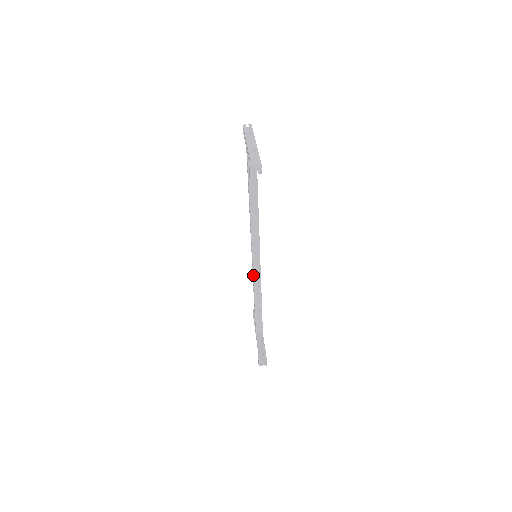
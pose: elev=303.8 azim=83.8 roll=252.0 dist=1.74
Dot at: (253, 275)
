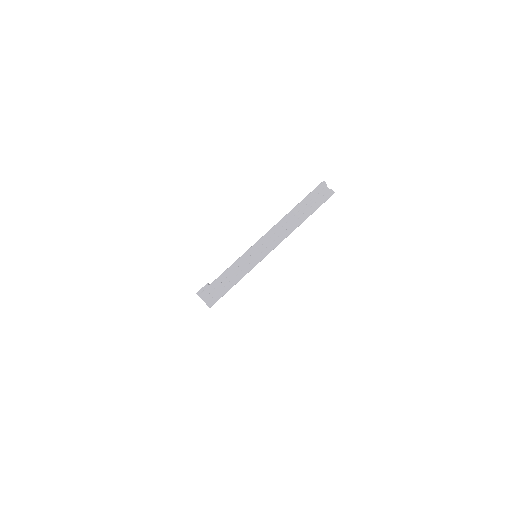
Dot at: occluded
